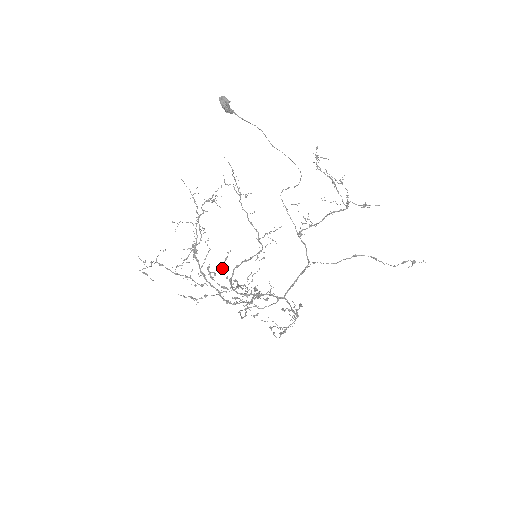
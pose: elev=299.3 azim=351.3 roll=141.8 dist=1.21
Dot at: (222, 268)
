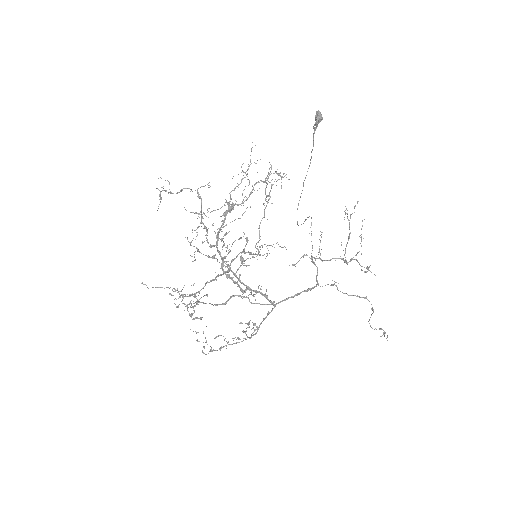
Dot at: occluded
